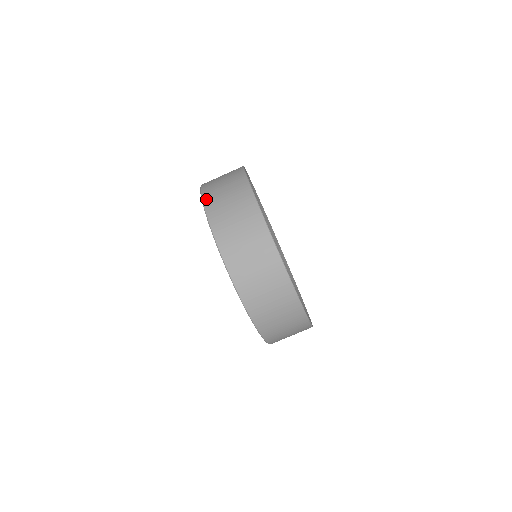
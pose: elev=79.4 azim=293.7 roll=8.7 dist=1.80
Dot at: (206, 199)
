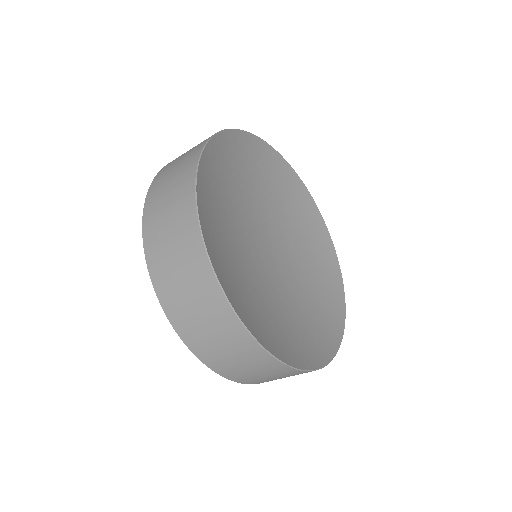
Dot at: (229, 377)
